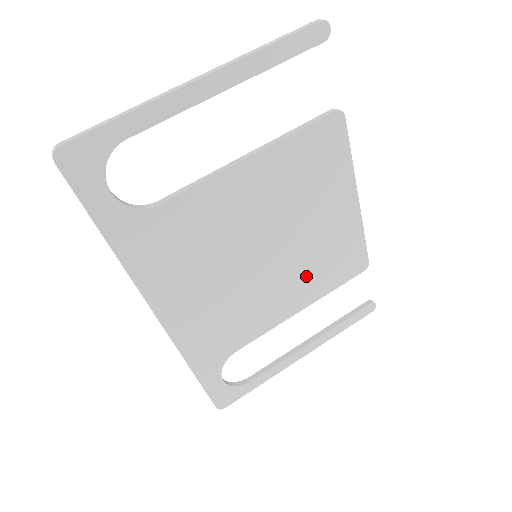
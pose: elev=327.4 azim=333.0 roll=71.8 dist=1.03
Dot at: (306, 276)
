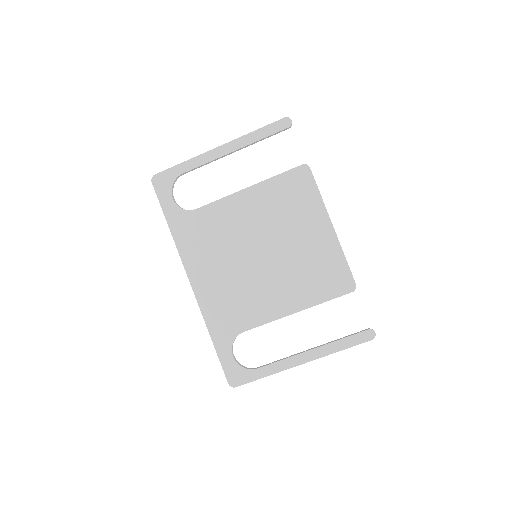
Dot at: (296, 282)
